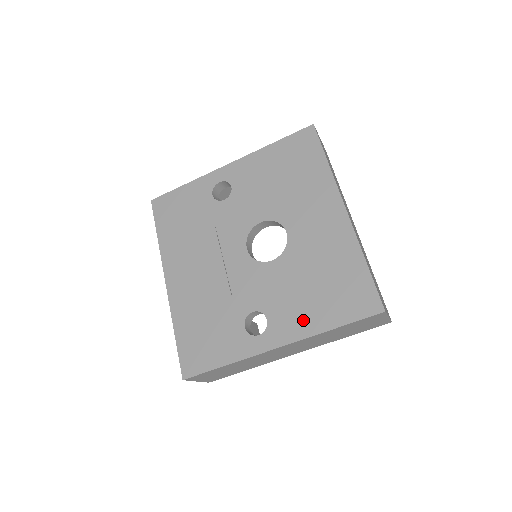
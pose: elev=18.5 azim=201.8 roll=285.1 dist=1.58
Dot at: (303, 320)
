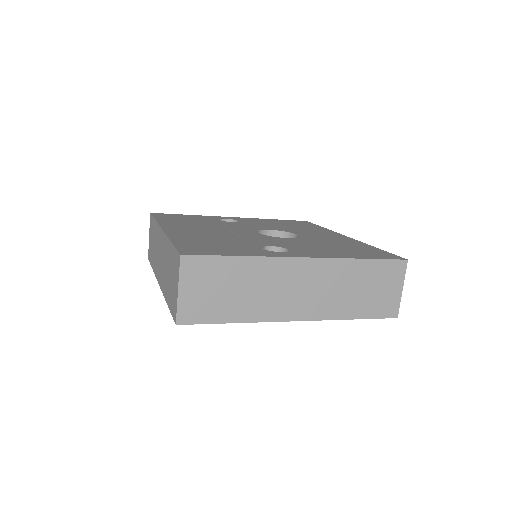
Dot at: (329, 253)
